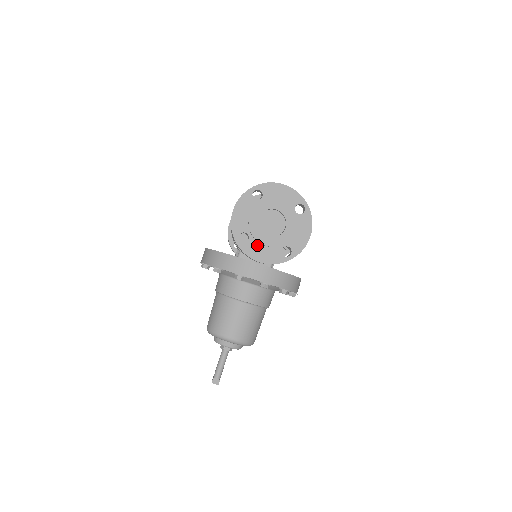
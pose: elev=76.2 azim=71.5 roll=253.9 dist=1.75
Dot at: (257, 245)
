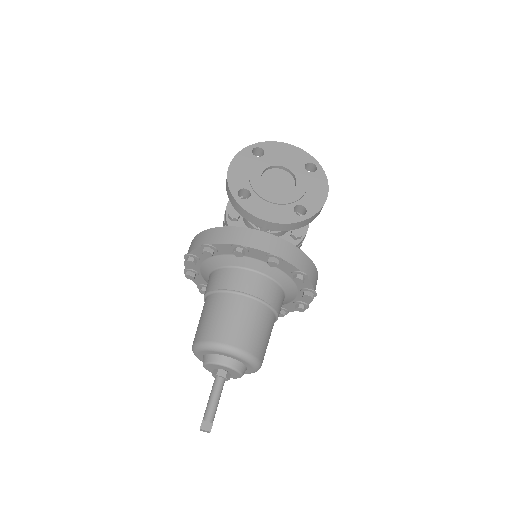
Dot at: (262, 202)
